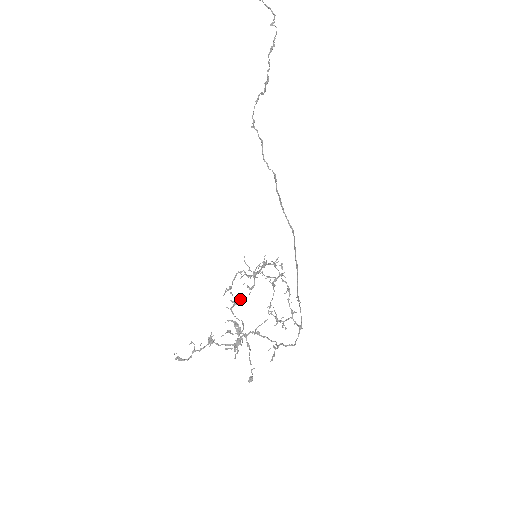
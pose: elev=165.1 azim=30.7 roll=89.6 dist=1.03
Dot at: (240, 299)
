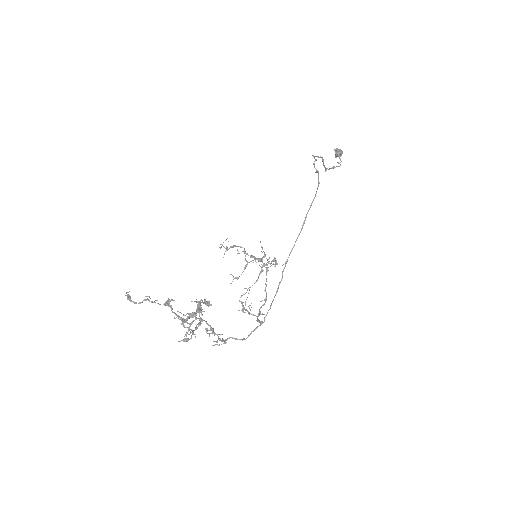
Dot at: occluded
